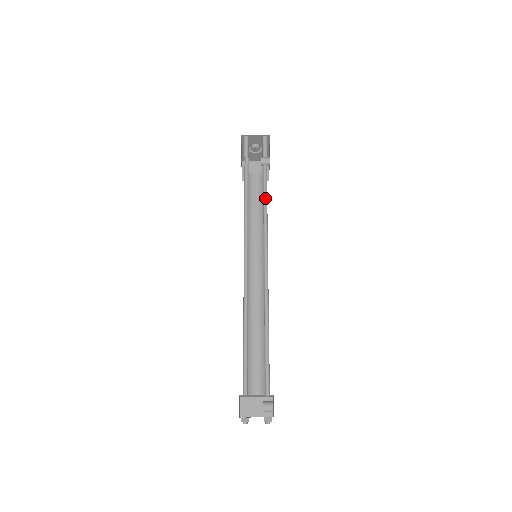
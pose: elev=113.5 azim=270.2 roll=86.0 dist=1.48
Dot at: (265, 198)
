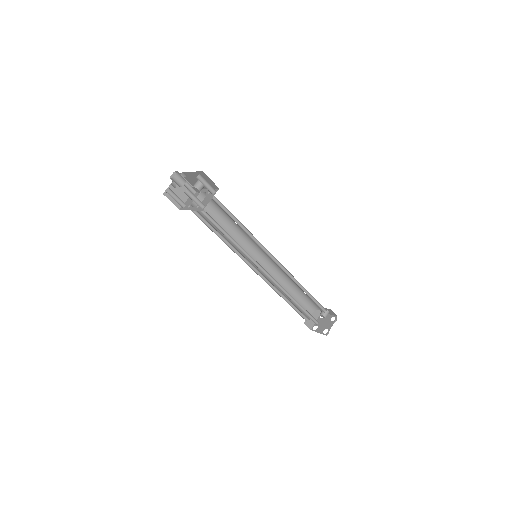
Dot at: (231, 217)
